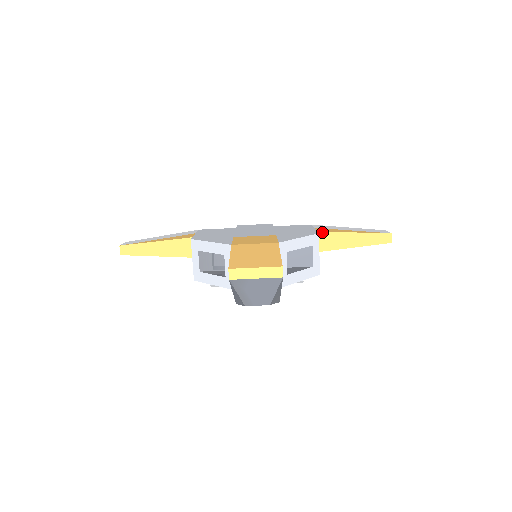
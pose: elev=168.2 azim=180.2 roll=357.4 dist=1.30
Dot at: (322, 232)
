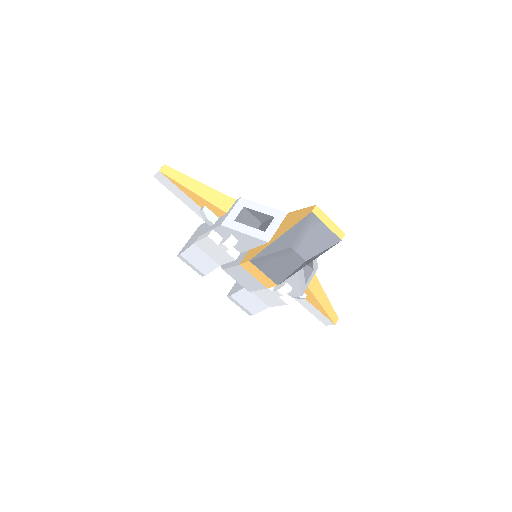
Dot at: occluded
